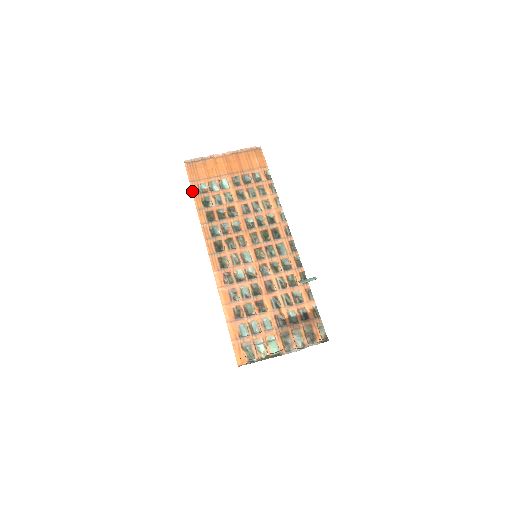
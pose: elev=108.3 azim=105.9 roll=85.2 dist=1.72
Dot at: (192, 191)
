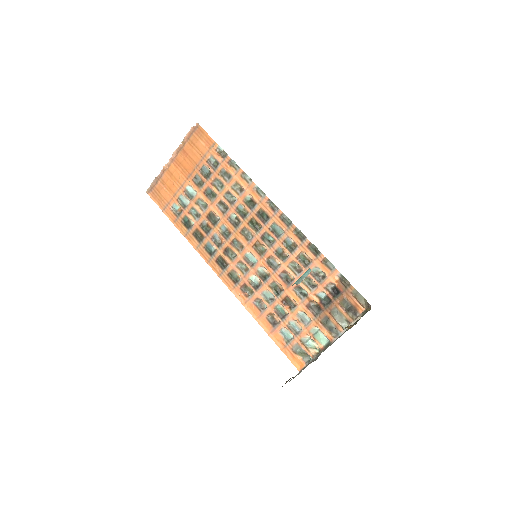
Dot at: (170, 220)
